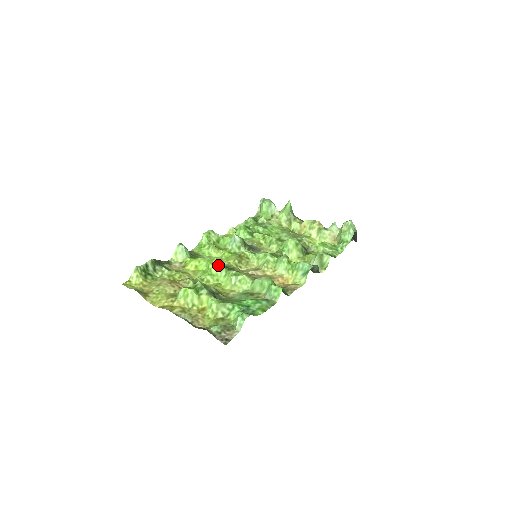
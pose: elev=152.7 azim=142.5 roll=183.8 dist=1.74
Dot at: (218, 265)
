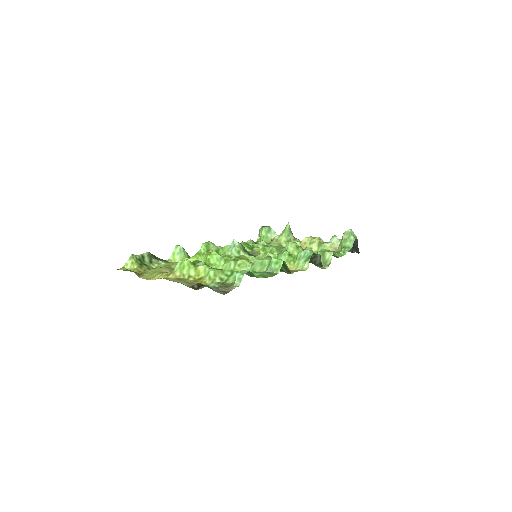
Dot at: (217, 255)
